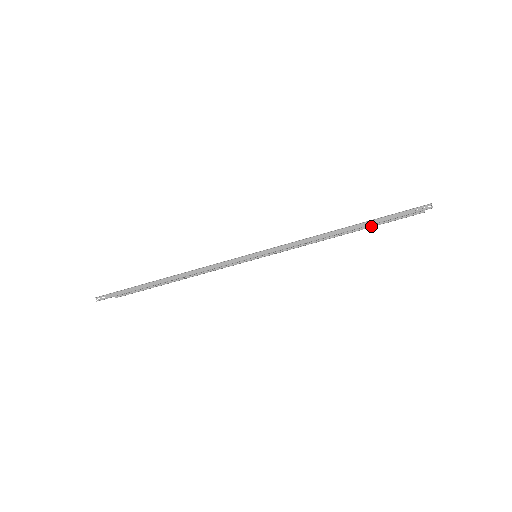
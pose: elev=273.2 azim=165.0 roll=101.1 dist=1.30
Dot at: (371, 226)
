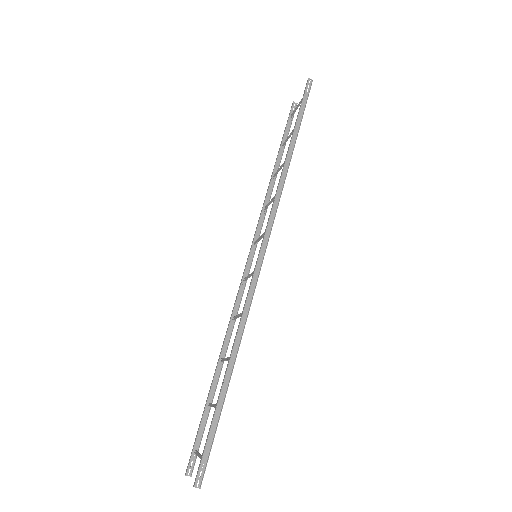
Dot at: (283, 148)
